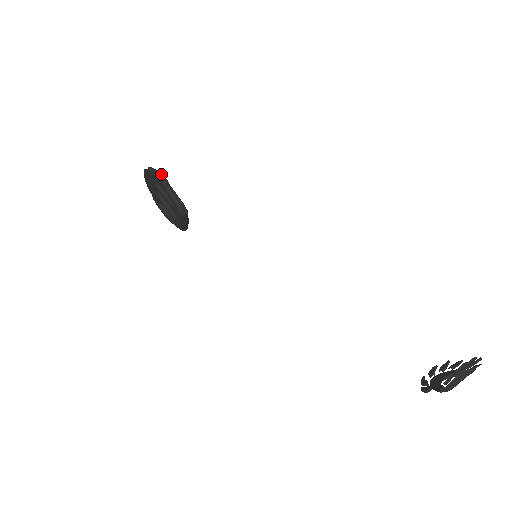
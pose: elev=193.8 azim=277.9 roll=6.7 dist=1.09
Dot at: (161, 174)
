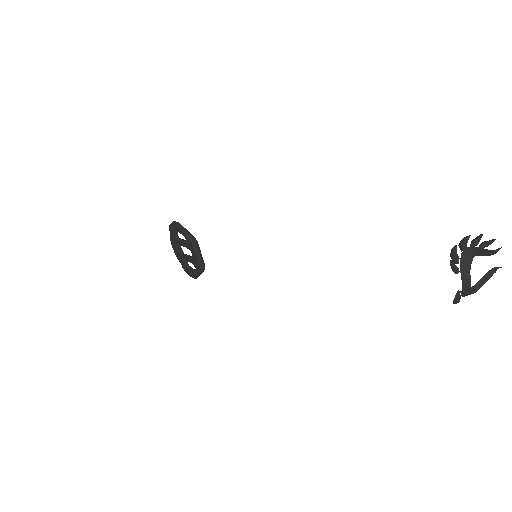
Dot at: (175, 222)
